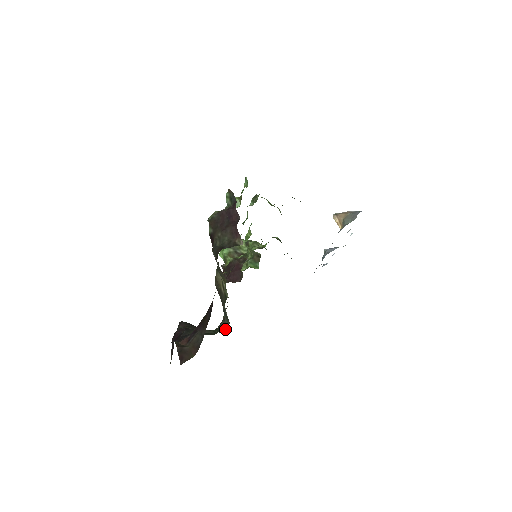
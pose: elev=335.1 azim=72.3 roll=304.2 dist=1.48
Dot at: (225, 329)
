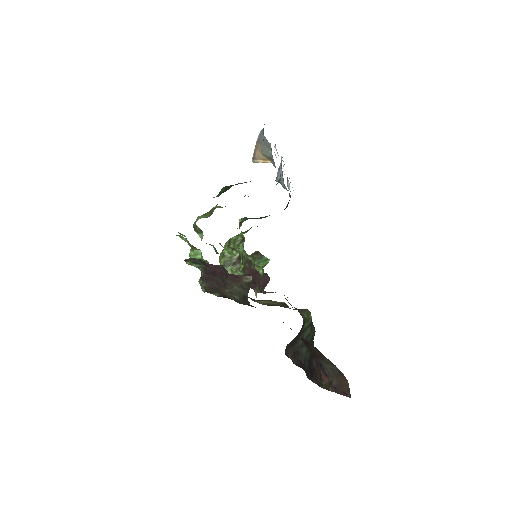
Dot at: (310, 315)
